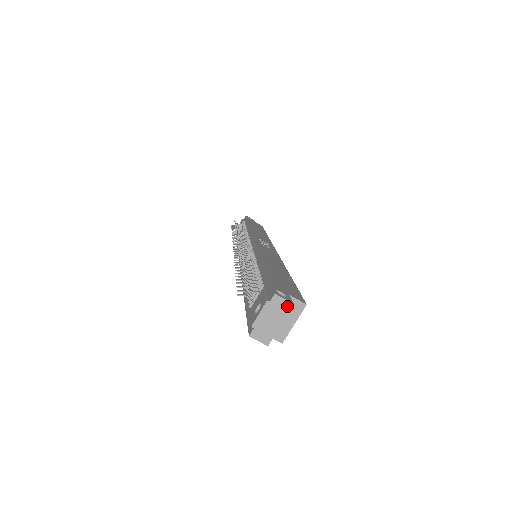
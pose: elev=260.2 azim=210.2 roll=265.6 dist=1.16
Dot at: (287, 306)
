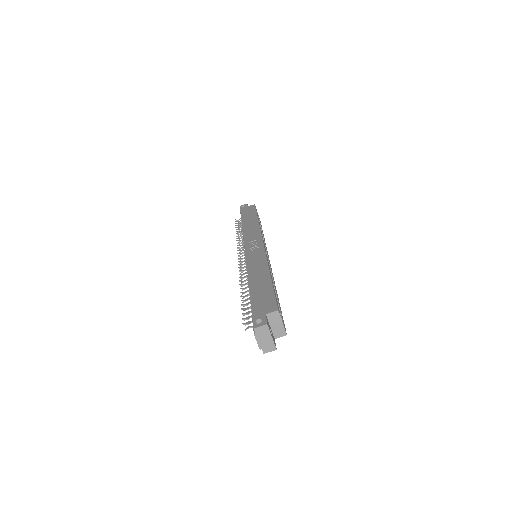
Dot at: (265, 328)
